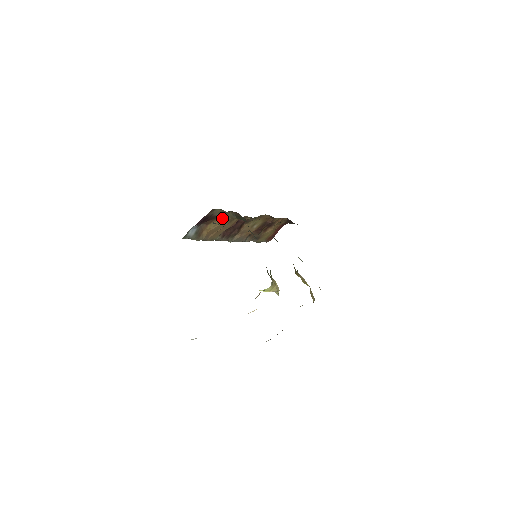
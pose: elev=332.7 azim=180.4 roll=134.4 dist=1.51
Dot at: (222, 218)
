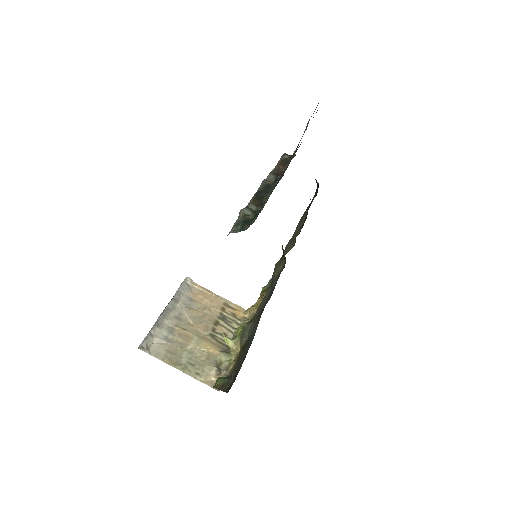
Dot at: occluded
